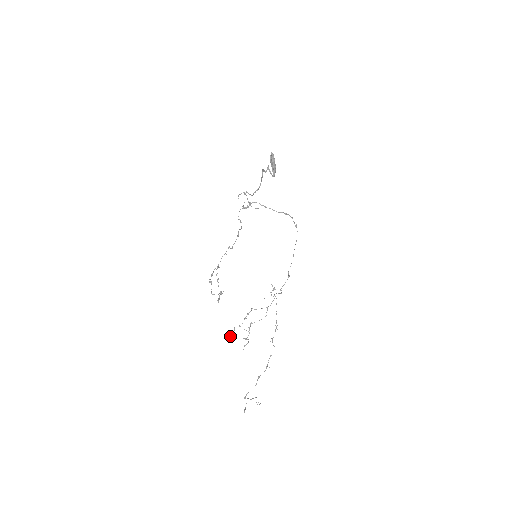
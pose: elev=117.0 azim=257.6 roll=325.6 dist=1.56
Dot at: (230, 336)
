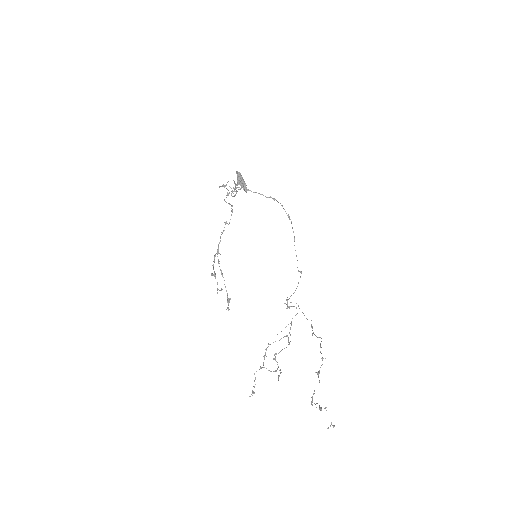
Dot at: (252, 392)
